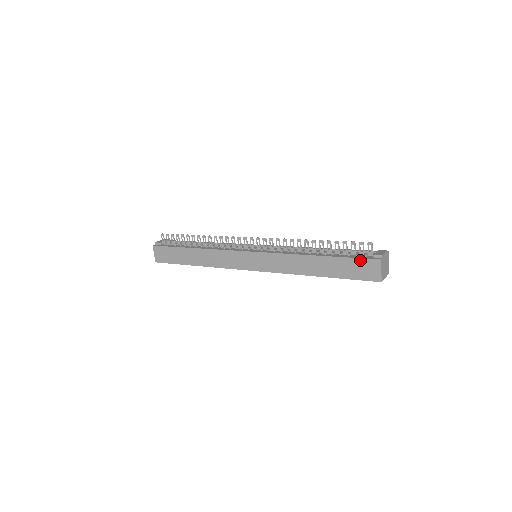
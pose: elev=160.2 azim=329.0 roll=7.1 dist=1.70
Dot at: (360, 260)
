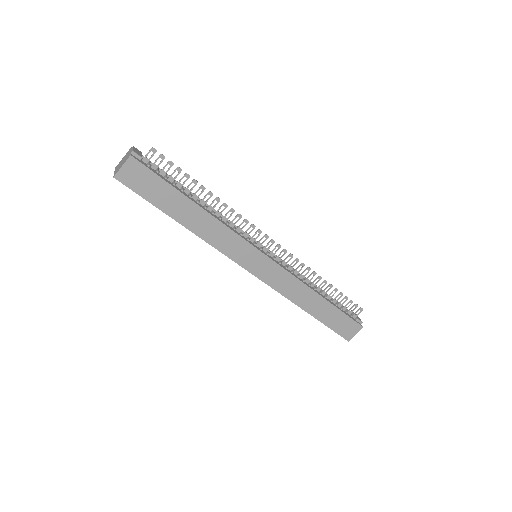
Dot at: (350, 320)
